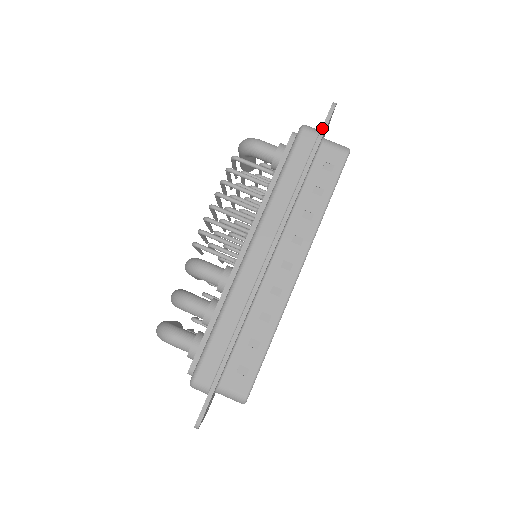
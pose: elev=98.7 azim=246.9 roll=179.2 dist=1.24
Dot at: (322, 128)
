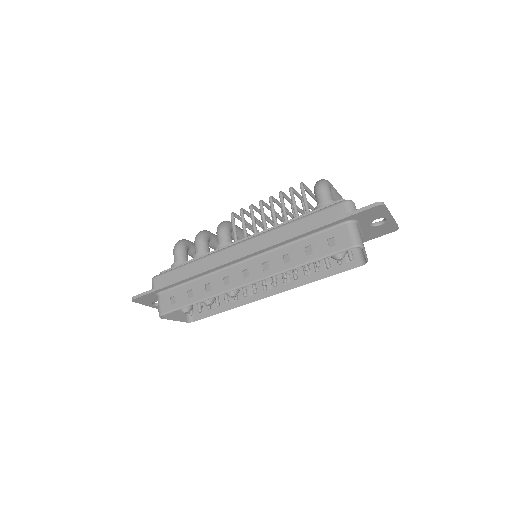
Dot at: (352, 212)
